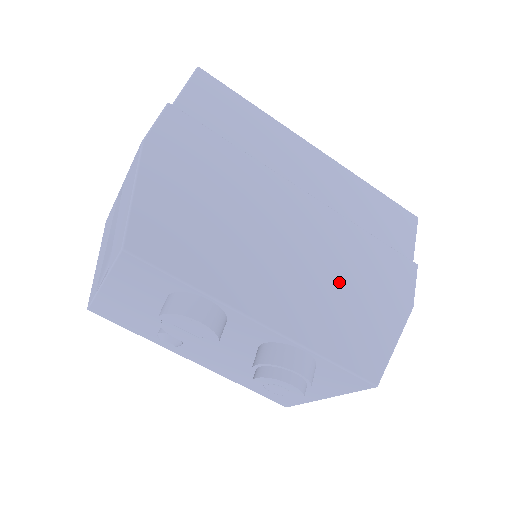
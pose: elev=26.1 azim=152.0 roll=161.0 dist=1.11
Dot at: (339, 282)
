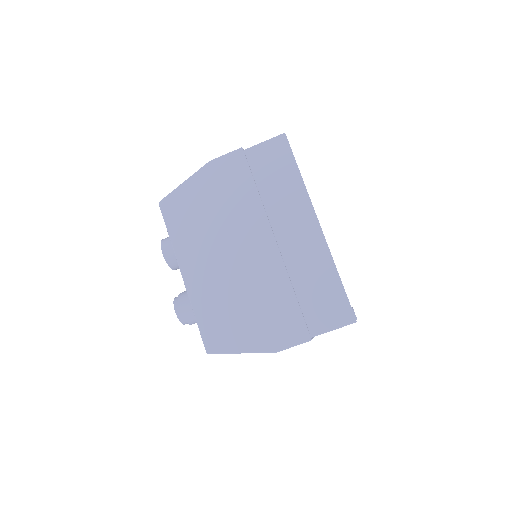
Dot at: (241, 297)
